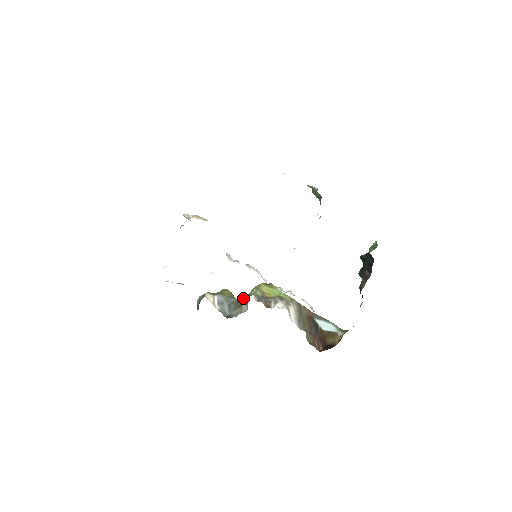
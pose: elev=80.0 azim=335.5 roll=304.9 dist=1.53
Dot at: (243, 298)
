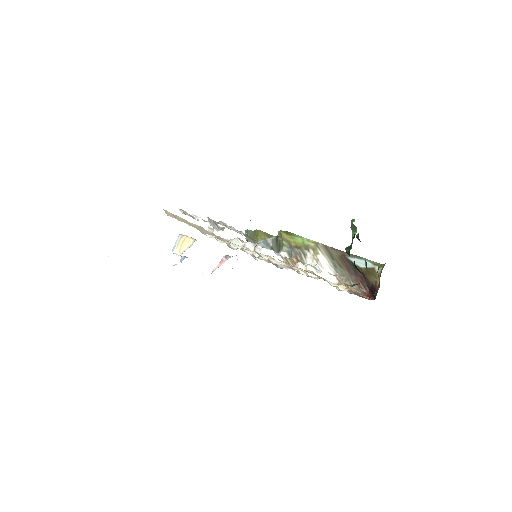
Dot at: (277, 237)
